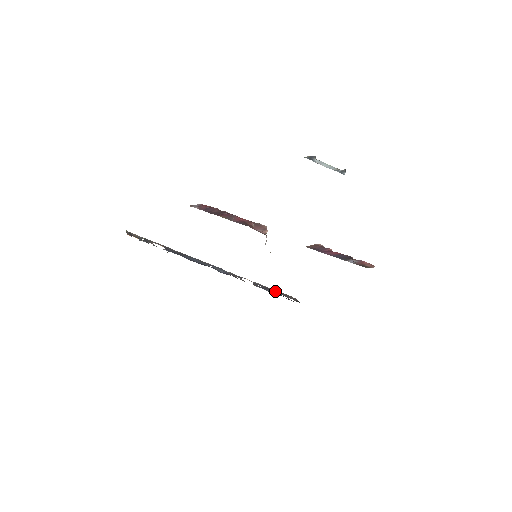
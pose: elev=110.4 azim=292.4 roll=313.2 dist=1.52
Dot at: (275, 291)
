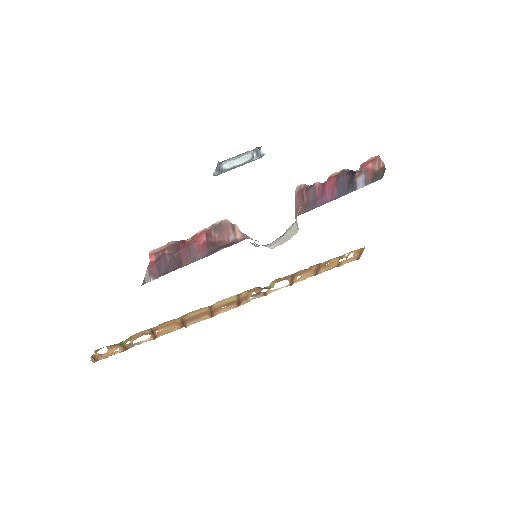
Dot at: (324, 269)
